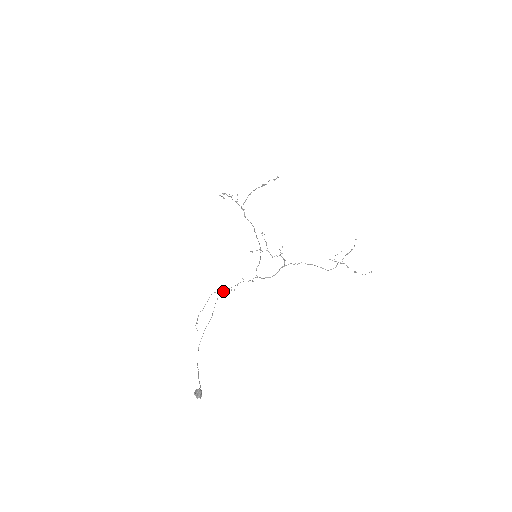
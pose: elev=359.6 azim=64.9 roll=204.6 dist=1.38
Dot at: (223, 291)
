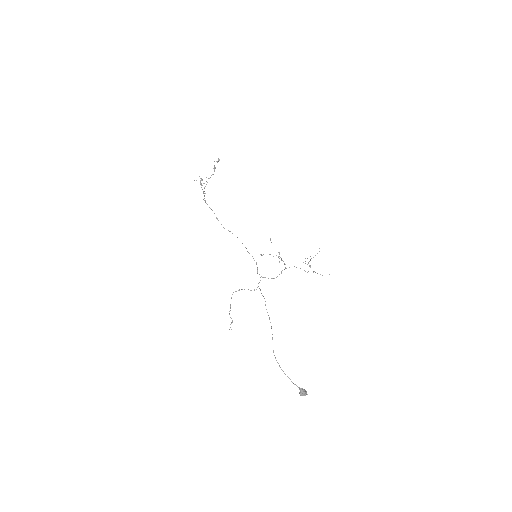
Dot at: occluded
